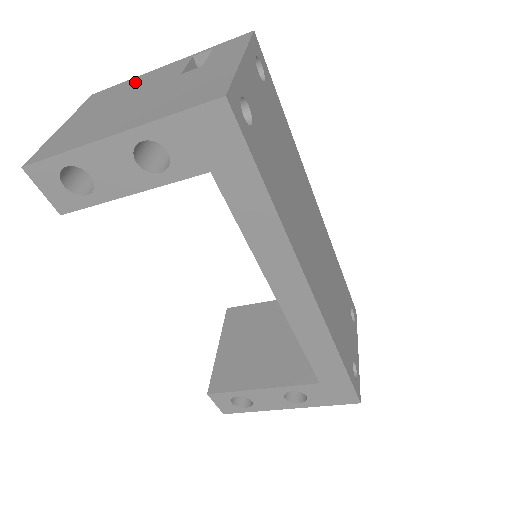
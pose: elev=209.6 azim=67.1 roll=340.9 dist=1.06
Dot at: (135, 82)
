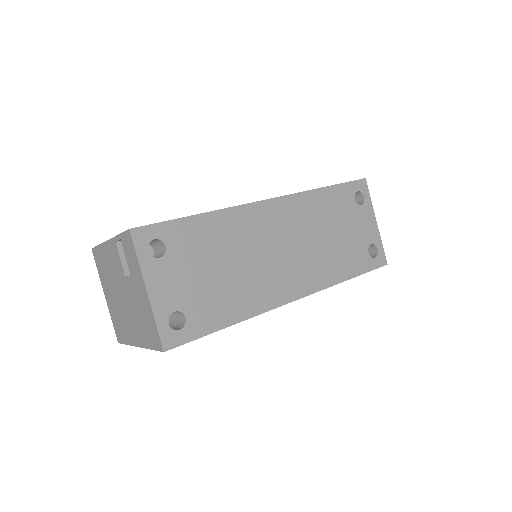
Dot at: (106, 257)
